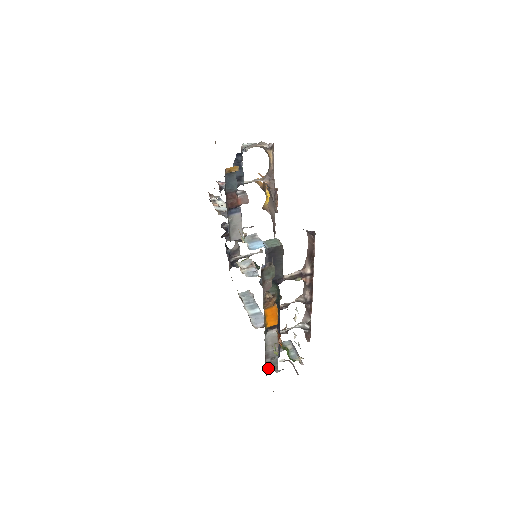
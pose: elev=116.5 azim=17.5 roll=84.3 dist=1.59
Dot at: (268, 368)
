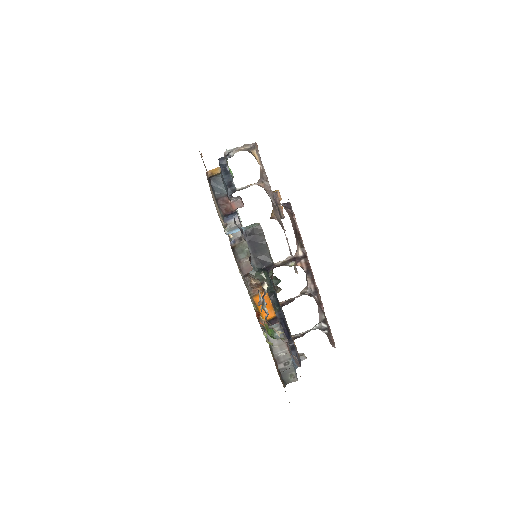
Dot at: (285, 377)
